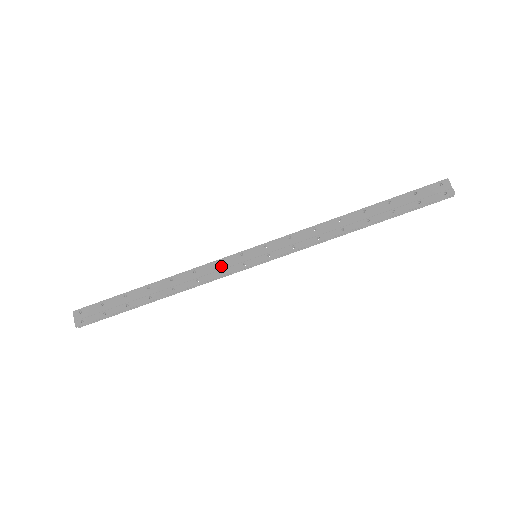
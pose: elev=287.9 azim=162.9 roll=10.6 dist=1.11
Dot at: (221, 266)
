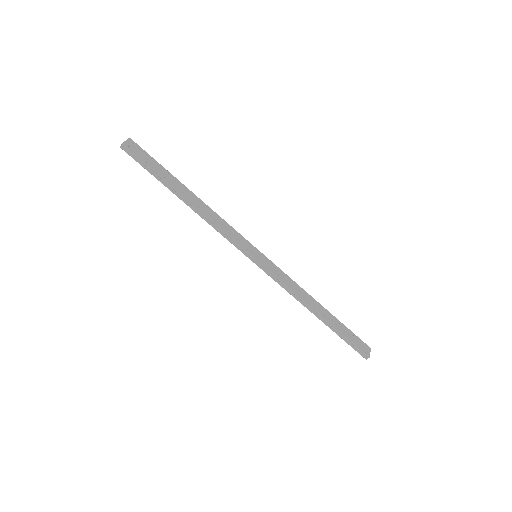
Dot at: (235, 235)
